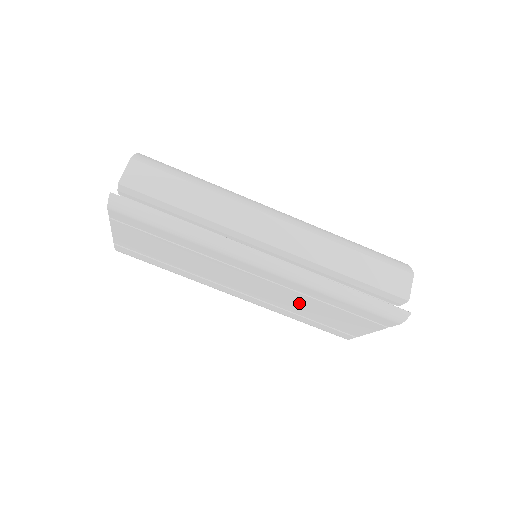
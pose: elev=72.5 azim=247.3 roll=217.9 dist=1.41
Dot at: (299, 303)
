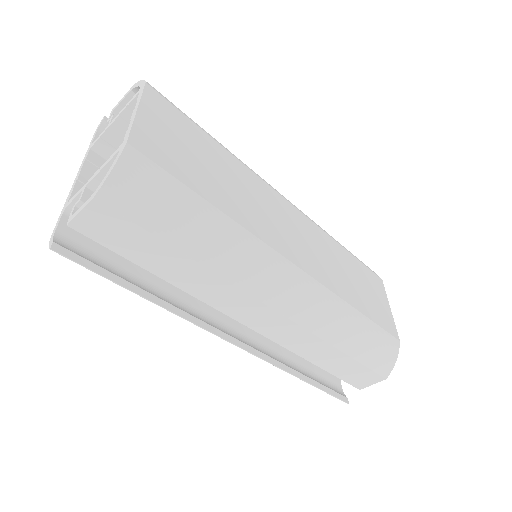
Dot at: occluded
